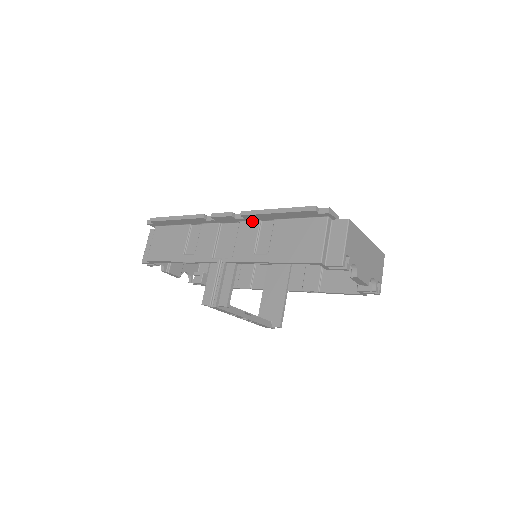
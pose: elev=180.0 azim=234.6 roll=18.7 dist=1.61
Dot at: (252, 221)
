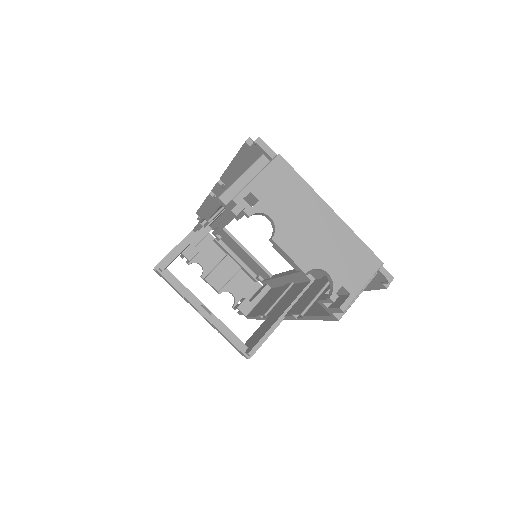
Dot at: occluded
